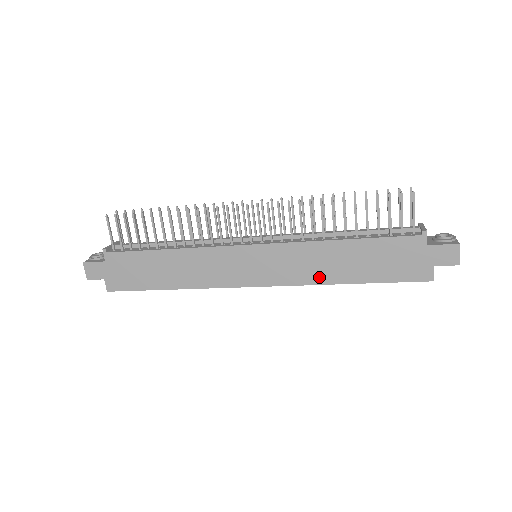
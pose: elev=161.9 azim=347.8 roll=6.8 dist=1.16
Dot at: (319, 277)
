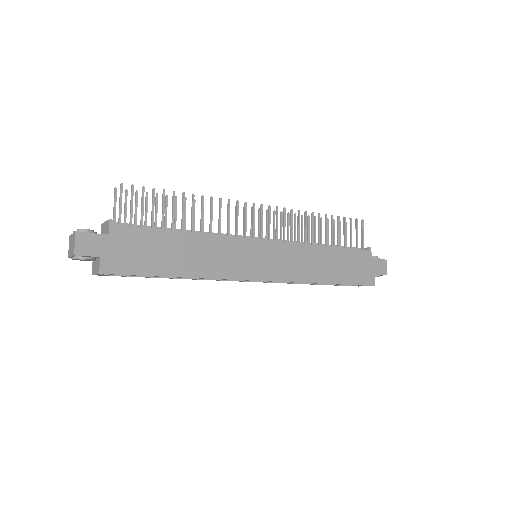
Dot at: (310, 276)
